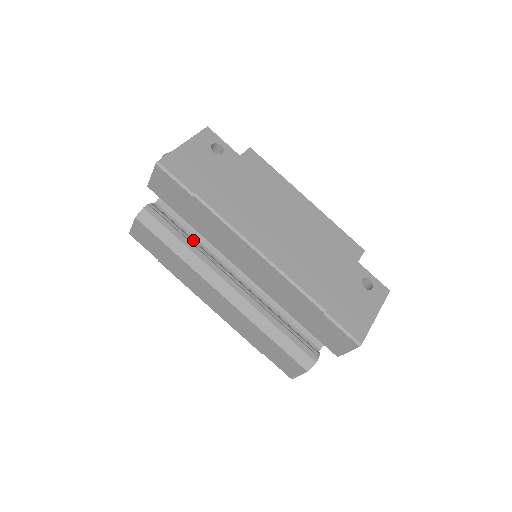
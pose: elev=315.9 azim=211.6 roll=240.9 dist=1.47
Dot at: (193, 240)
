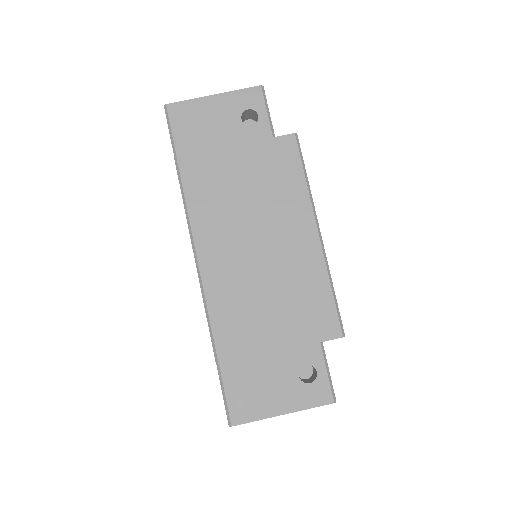
Dot at: occluded
